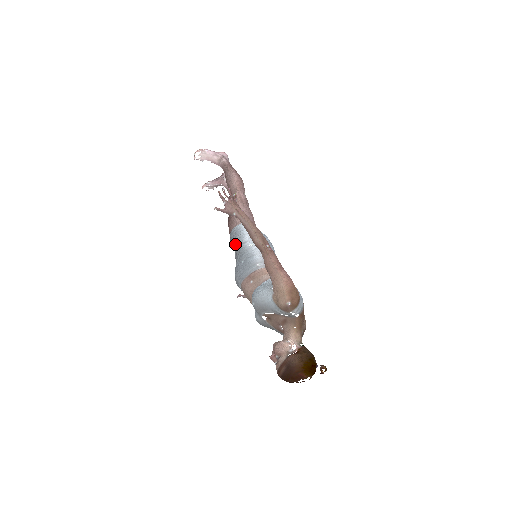
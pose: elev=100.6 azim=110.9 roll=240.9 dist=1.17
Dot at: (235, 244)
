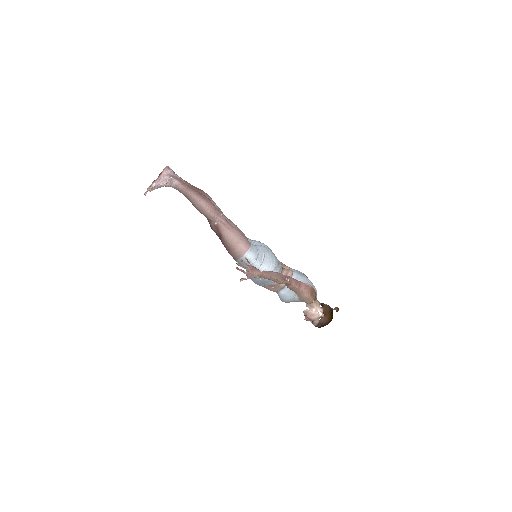
Dot at: (247, 270)
